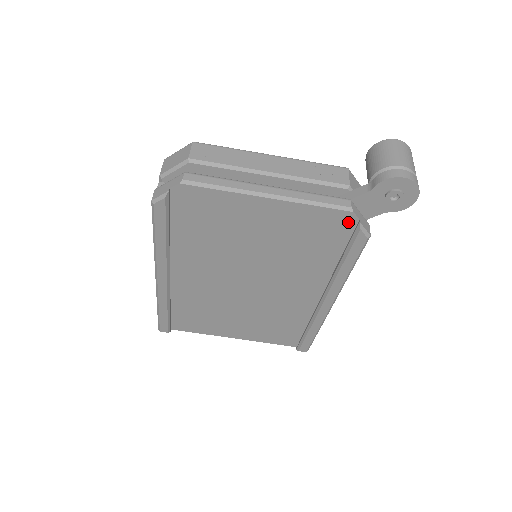
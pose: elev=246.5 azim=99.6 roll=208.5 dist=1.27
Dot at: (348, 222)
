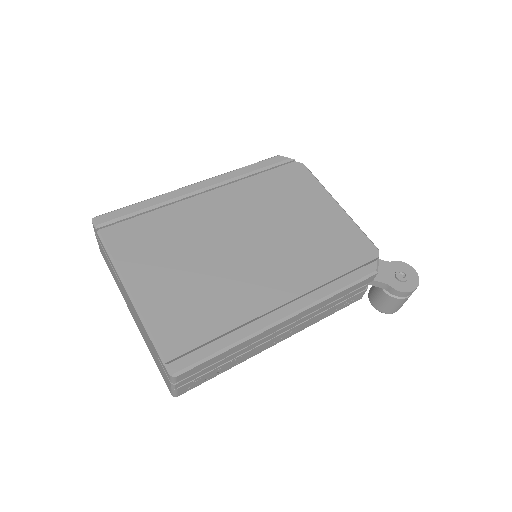
Dot at: (370, 255)
